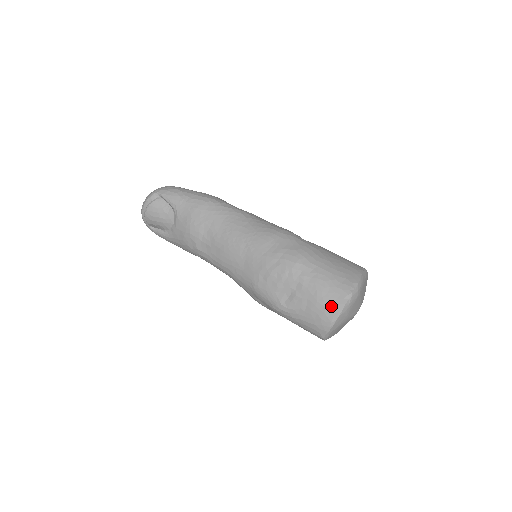
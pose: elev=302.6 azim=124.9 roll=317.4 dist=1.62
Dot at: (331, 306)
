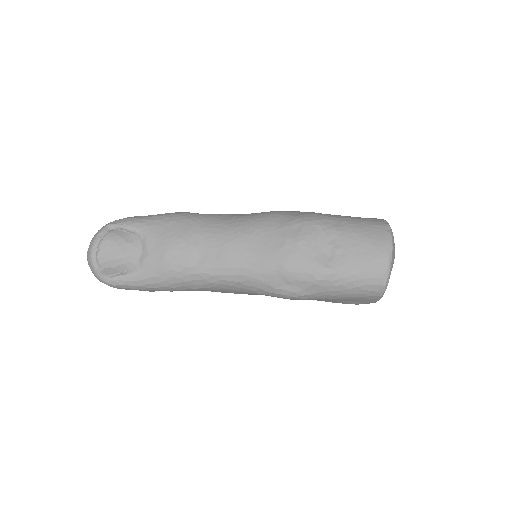
Dot at: (379, 241)
